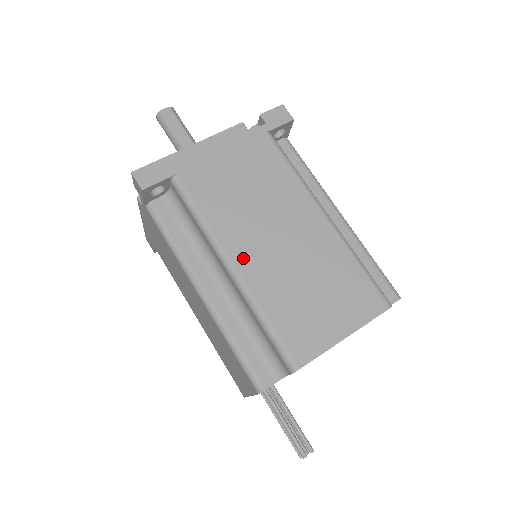
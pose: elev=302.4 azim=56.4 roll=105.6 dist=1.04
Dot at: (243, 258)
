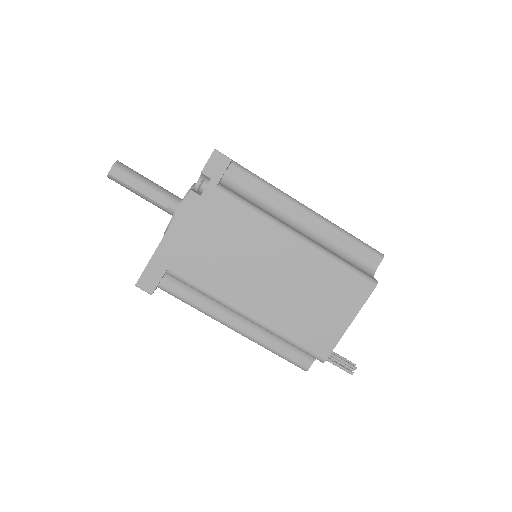
Dot at: (252, 307)
